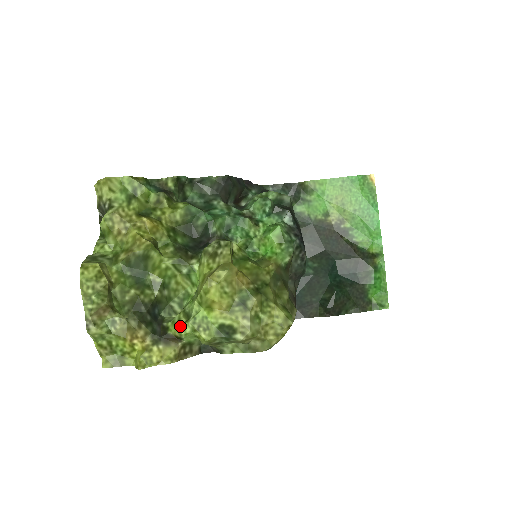
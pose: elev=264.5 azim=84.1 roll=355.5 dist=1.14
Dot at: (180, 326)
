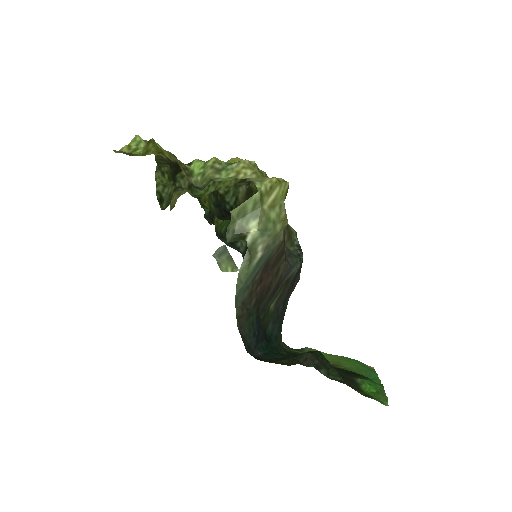
Dot at: occluded
